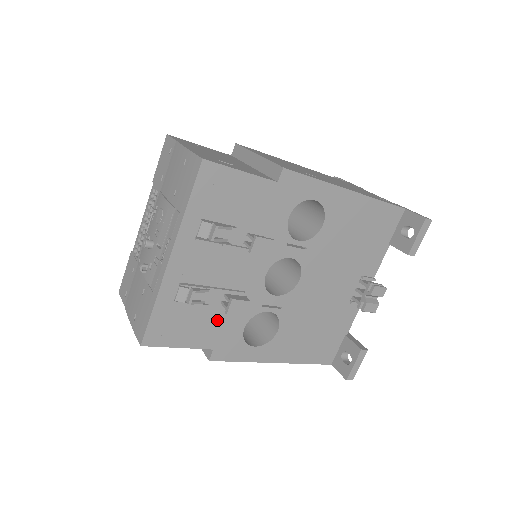
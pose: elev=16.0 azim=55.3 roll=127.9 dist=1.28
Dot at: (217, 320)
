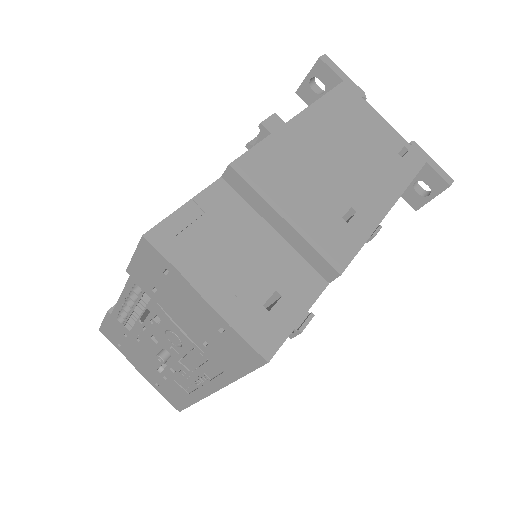
Dot at: occluded
